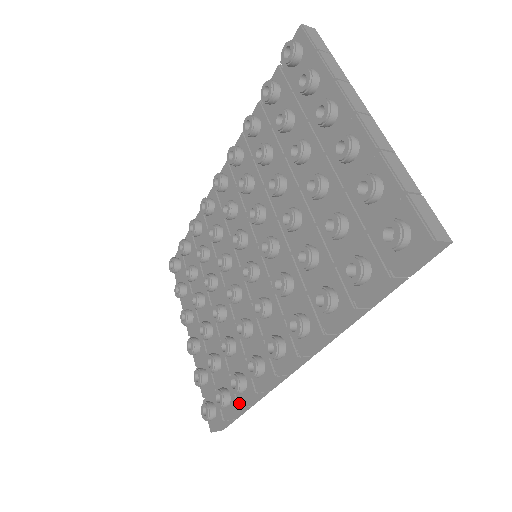
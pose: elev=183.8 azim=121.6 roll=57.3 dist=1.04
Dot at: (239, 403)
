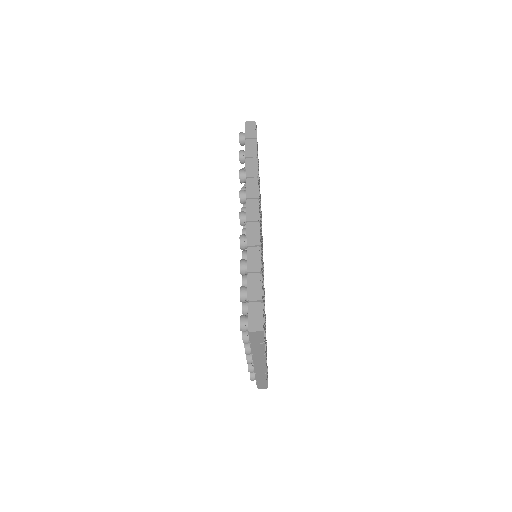
Dot at: (247, 272)
